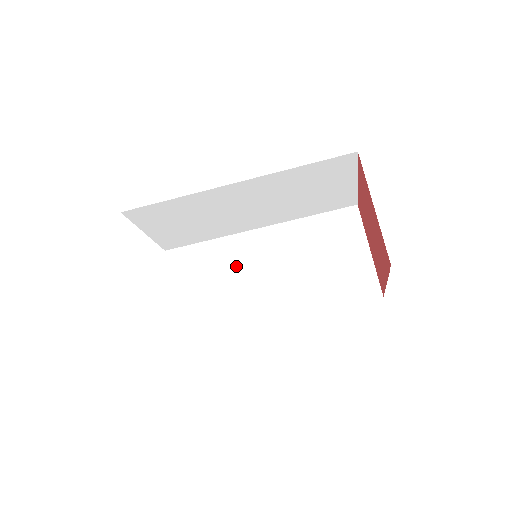
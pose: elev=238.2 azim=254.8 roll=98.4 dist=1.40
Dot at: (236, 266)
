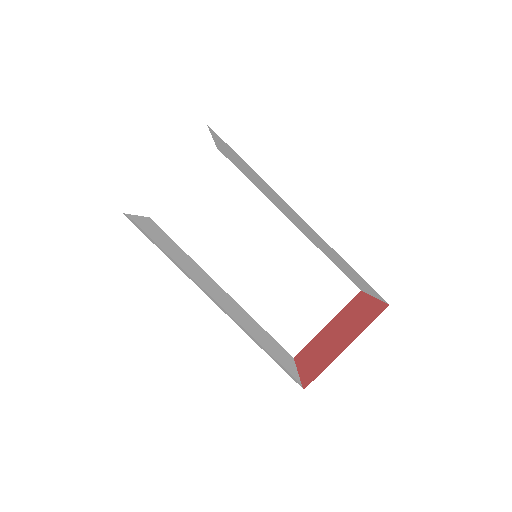
Dot at: (245, 225)
